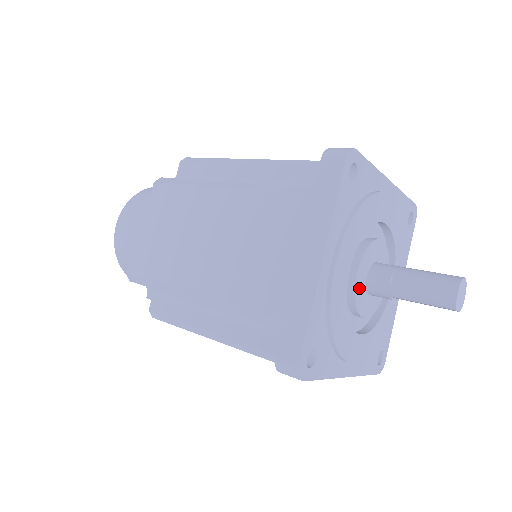
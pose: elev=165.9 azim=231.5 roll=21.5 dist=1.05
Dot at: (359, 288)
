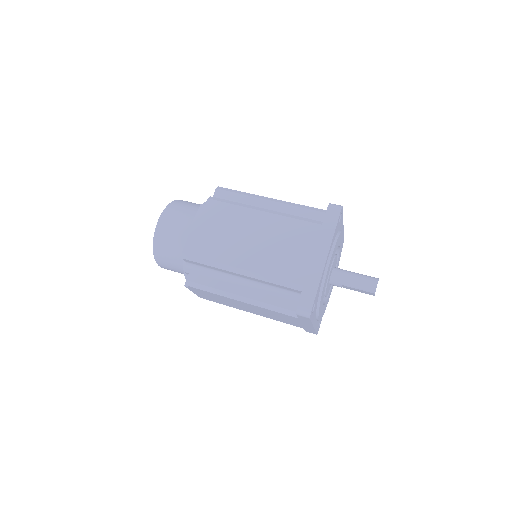
Dot at: occluded
